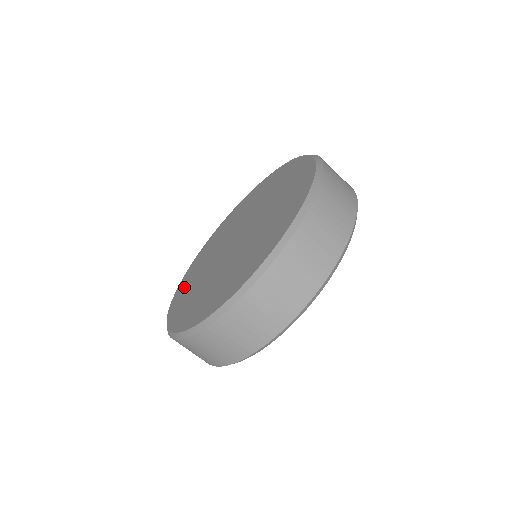
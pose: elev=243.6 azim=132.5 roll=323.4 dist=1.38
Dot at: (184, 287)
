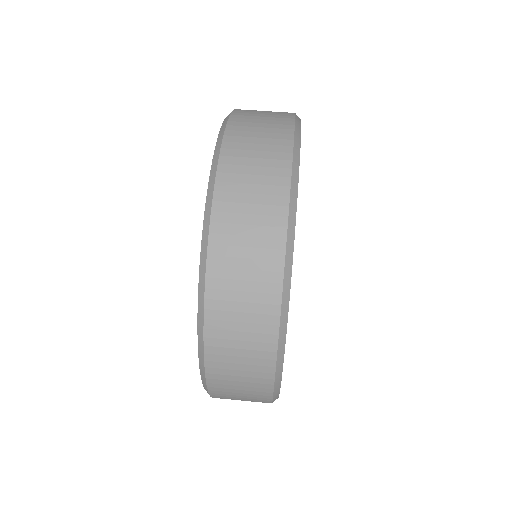
Dot at: occluded
